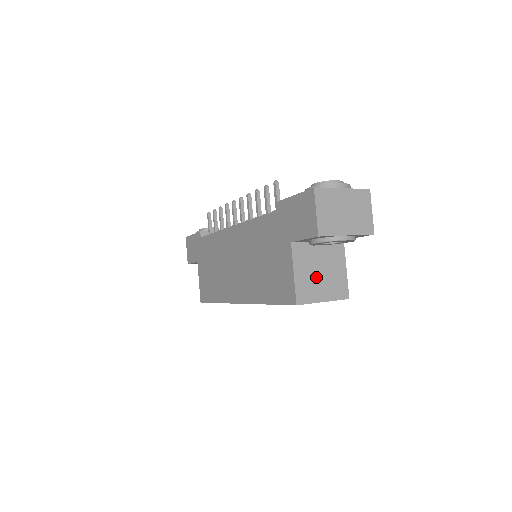
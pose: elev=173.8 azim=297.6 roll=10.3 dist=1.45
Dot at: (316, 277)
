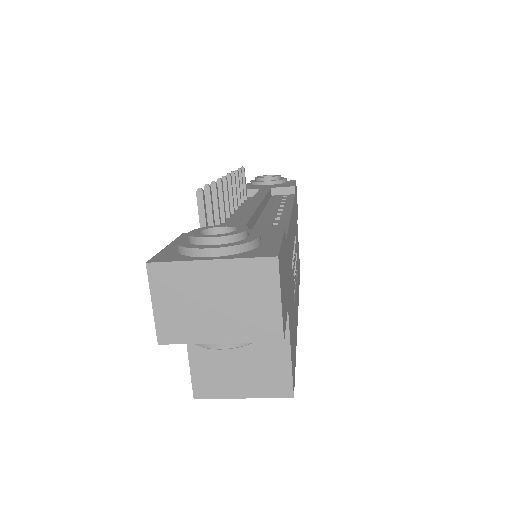
Dot at: (229, 362)
